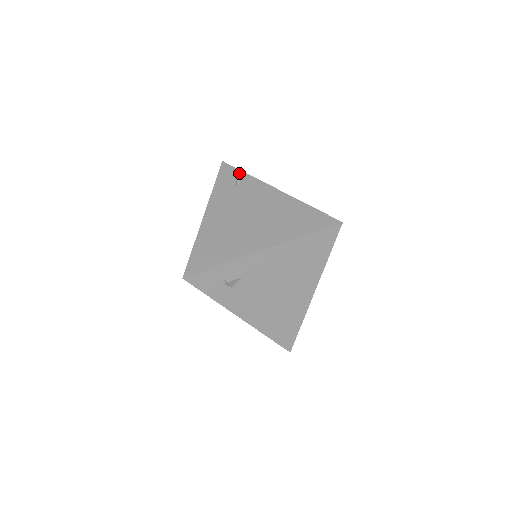
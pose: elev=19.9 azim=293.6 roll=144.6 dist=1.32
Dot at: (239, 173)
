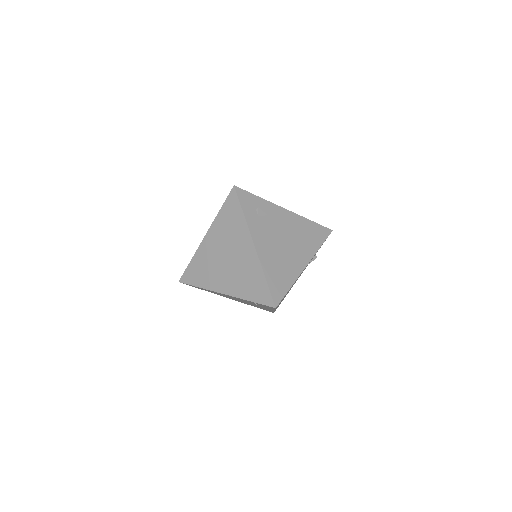
Dot at: occluded
